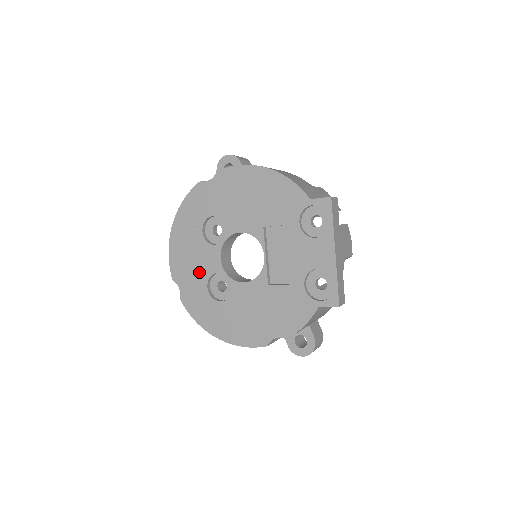
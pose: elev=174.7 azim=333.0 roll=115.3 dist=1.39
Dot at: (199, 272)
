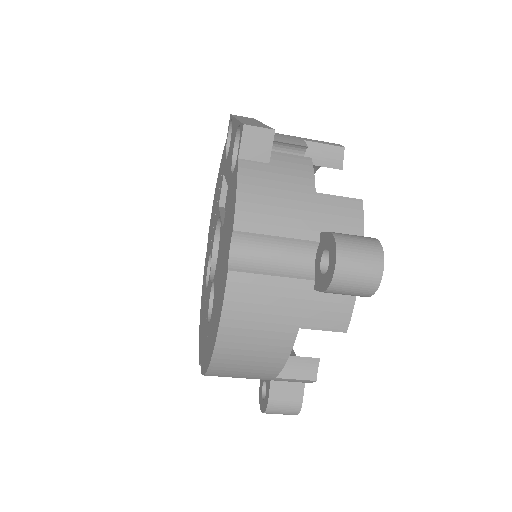
Dot at: (206, 320)
